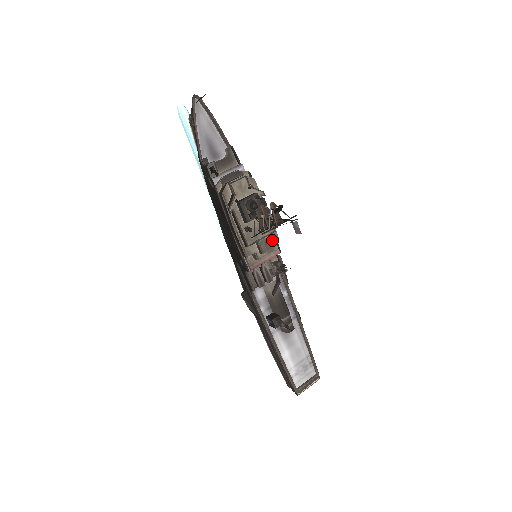
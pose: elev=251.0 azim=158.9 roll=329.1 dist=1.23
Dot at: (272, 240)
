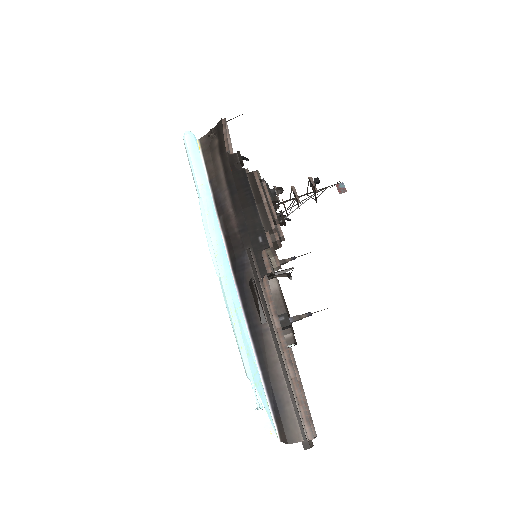
Dot at: occluded
